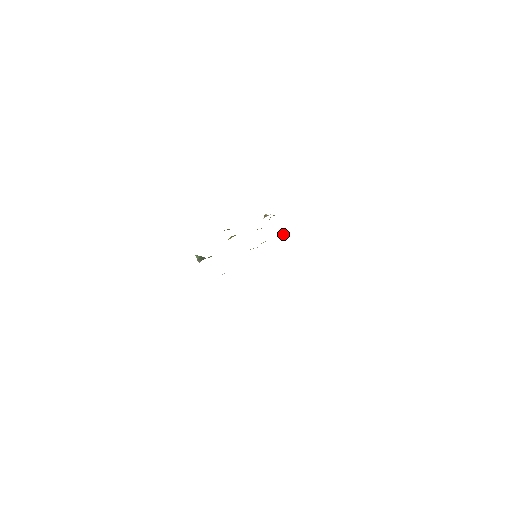
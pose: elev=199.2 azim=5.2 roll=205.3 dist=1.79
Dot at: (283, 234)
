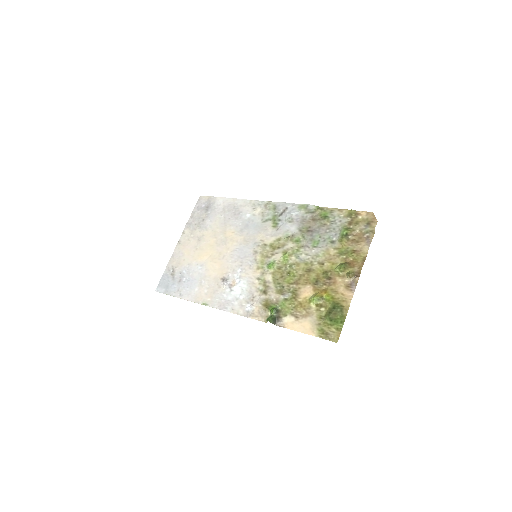
Dot at: (291, 236)
